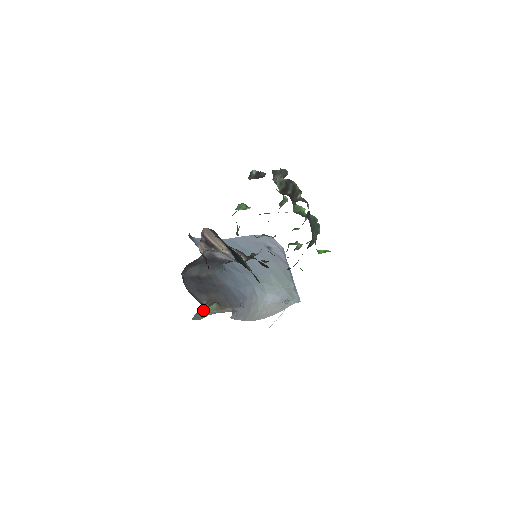
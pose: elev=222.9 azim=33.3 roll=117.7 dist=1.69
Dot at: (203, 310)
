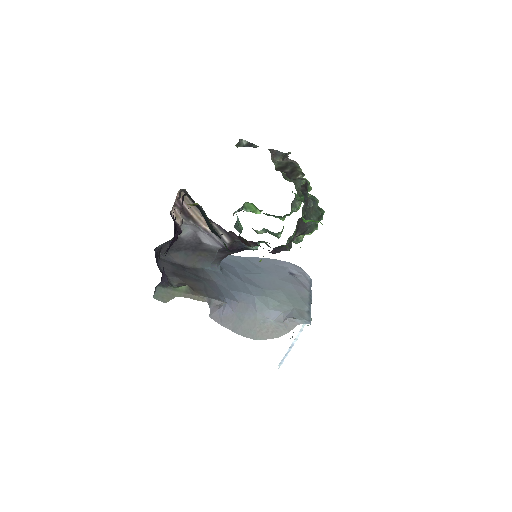
Dot at: (167, 286)
